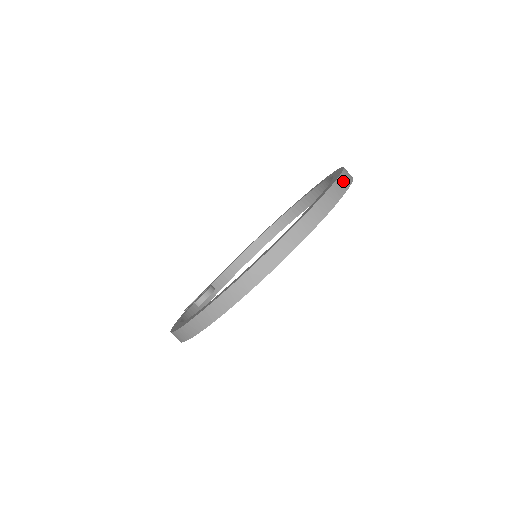
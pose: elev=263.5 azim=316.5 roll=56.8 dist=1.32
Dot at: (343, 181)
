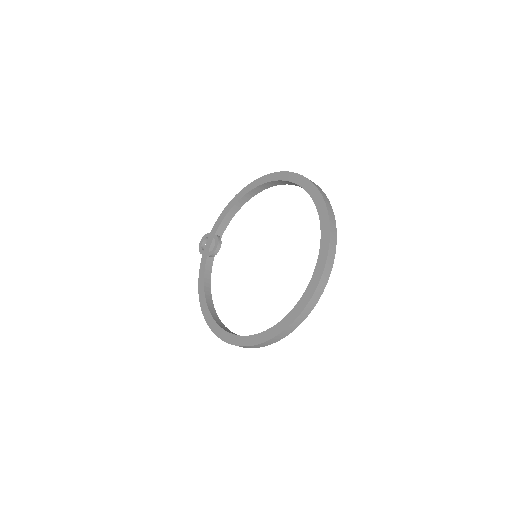
Dot at: (327, 271)
